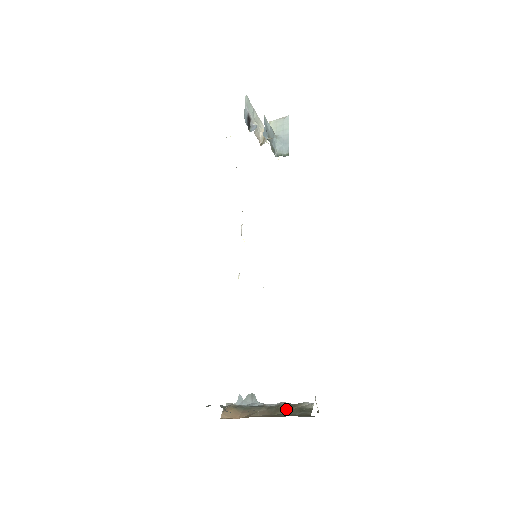
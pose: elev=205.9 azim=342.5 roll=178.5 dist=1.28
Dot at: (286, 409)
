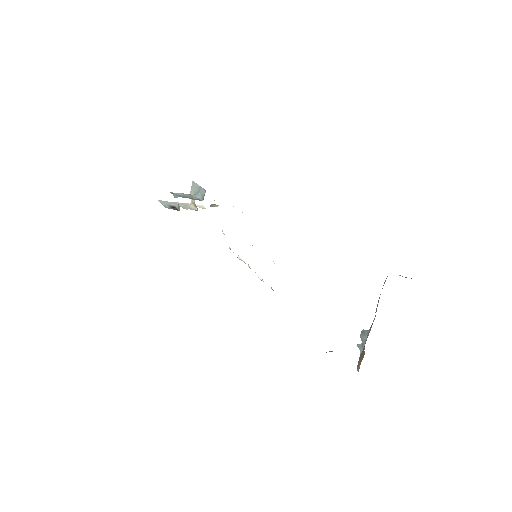
Dot at: (378, 302)
